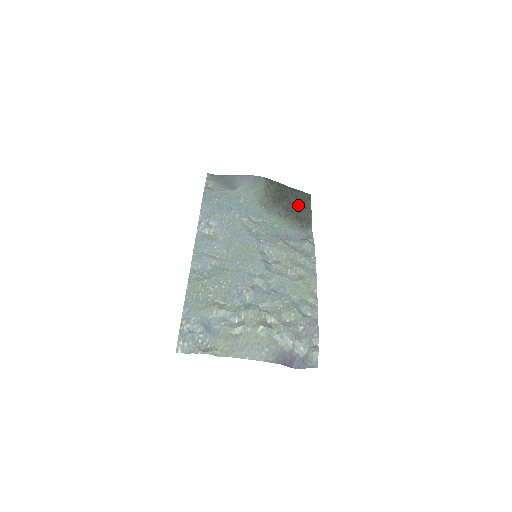
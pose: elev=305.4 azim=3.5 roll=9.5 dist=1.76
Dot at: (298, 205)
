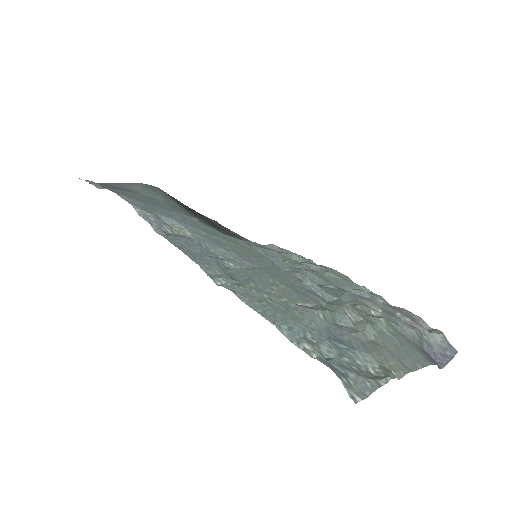
Dot at: (210, 222)
